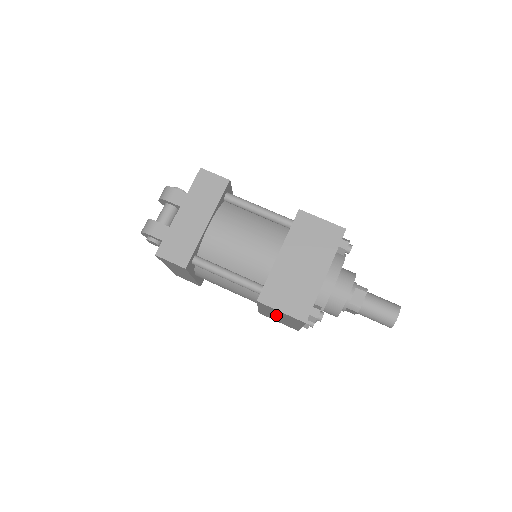
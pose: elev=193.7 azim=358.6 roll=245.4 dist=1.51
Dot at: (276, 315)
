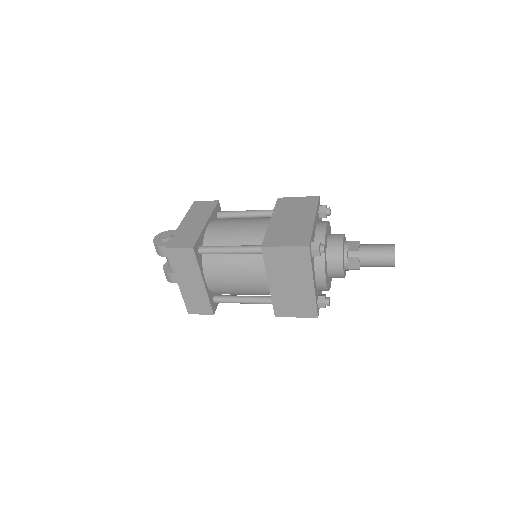
Dot at: occluded
